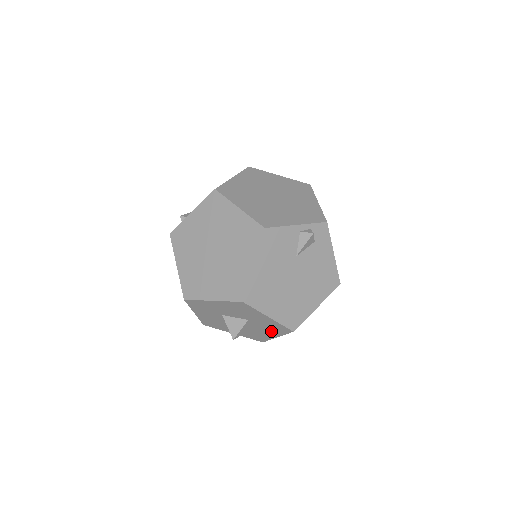
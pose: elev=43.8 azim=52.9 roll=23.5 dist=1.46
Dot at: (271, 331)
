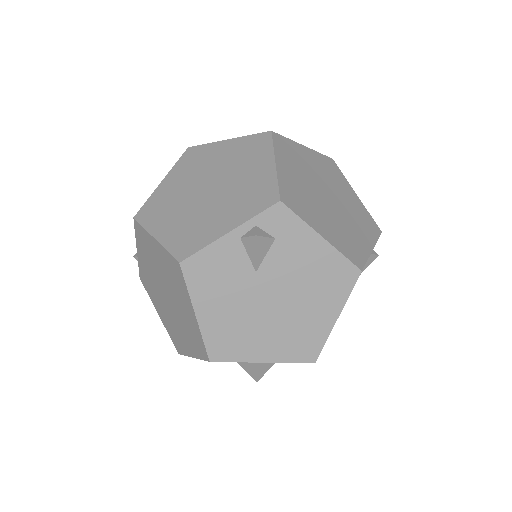
Dot at: occluded
